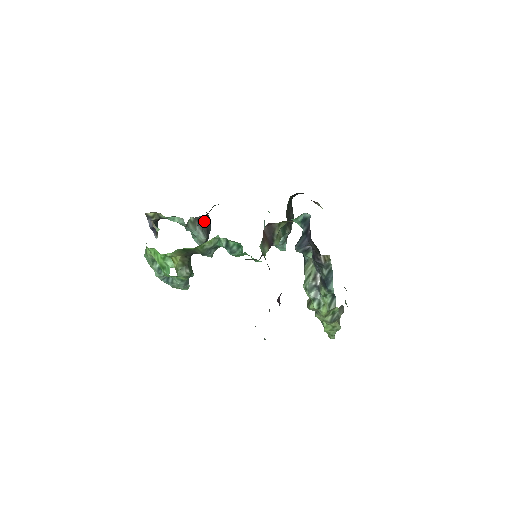
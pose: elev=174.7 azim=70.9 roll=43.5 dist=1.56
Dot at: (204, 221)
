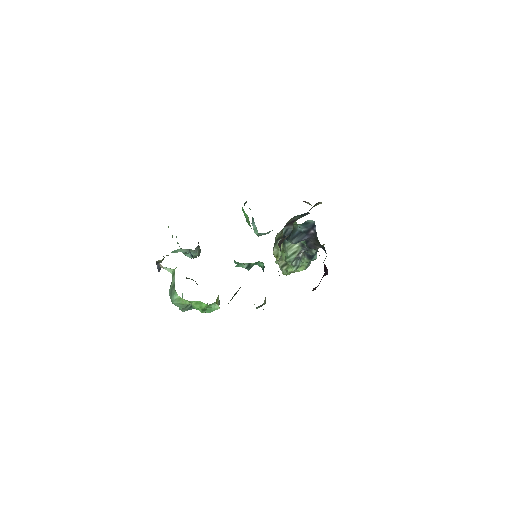
Dot at: occluded
